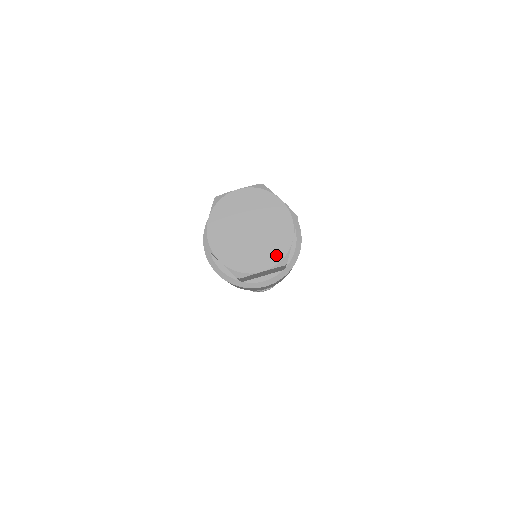
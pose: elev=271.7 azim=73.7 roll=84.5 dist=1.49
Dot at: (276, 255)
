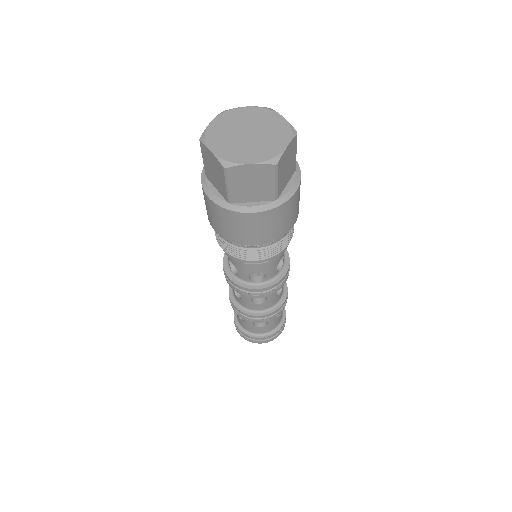
Dot at: (268, 154)
